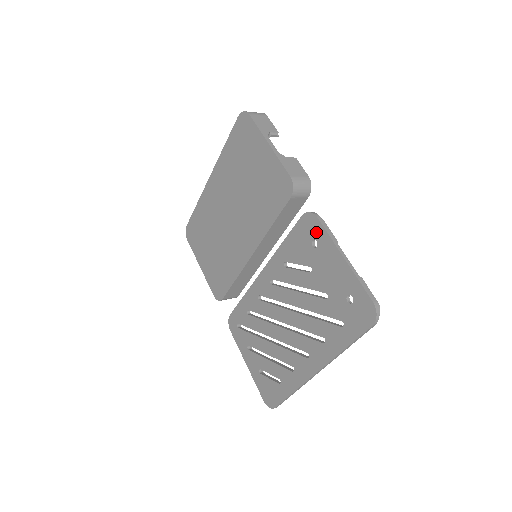
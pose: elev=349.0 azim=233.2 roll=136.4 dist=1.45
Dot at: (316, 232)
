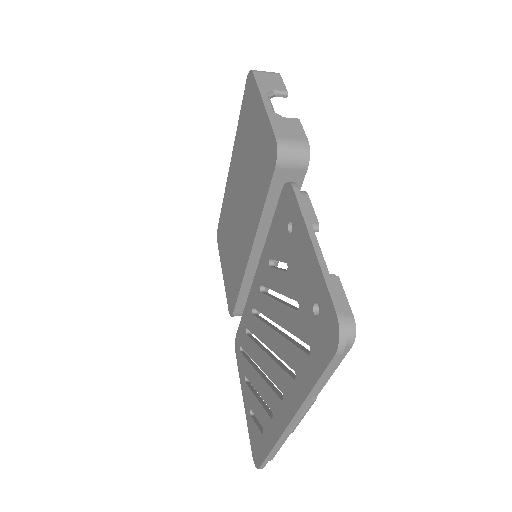
Dot at: (291, 210)
